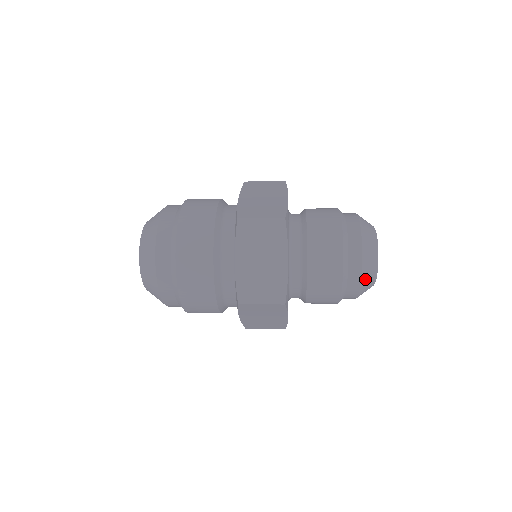
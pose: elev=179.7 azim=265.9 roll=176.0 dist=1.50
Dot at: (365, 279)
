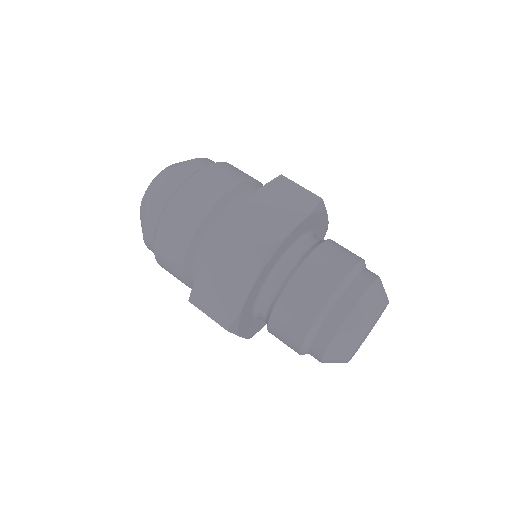
Dot at: (331, 355)
